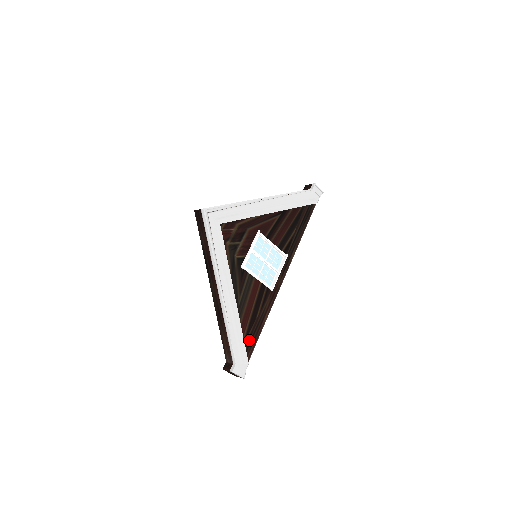
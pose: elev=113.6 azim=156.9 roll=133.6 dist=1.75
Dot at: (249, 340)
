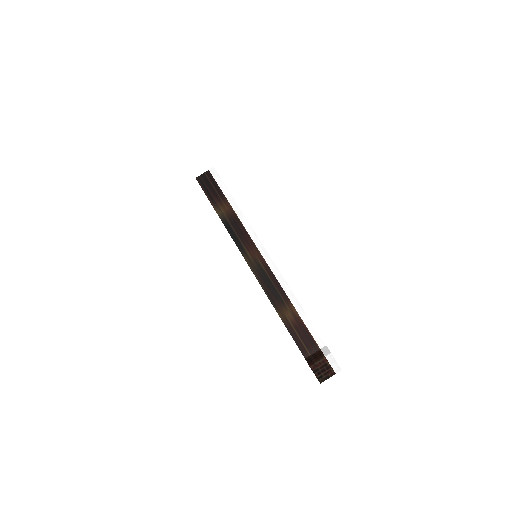
Dot at: occluded
